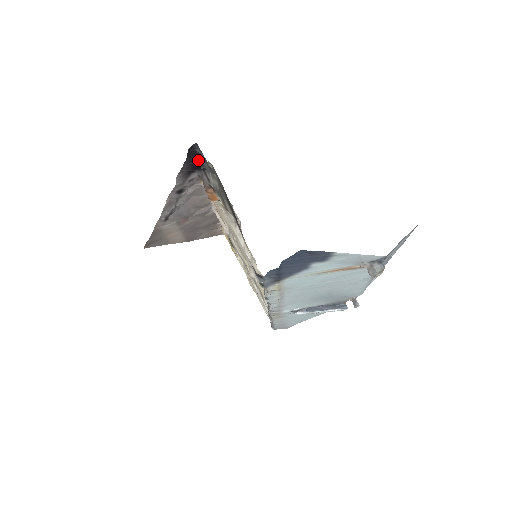
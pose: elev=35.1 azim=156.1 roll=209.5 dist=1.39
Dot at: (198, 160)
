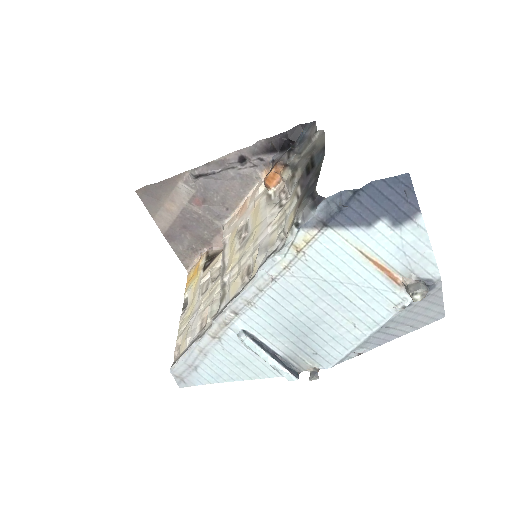
Dot at: (293, 141)
